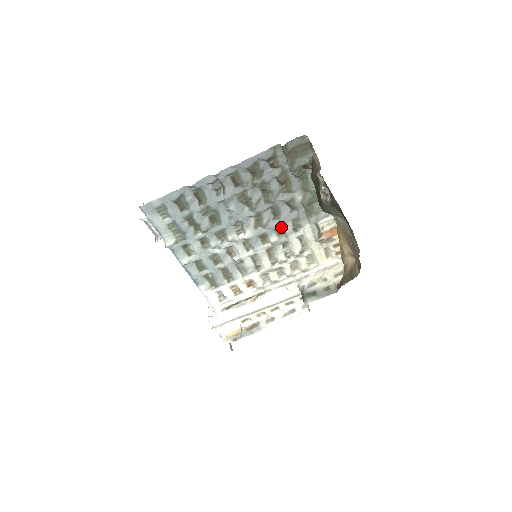
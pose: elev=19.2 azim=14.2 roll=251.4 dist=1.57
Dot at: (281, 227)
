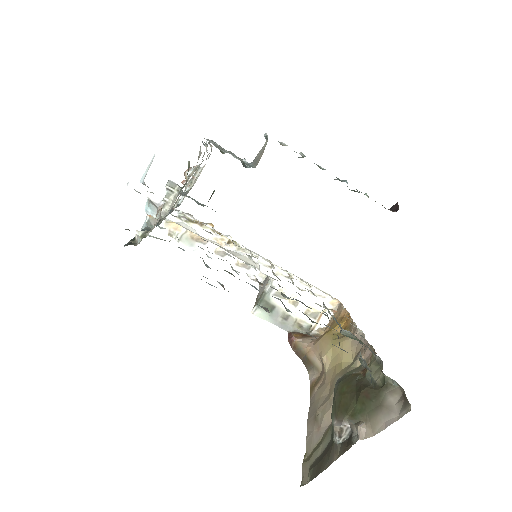
Dot at: occluded
